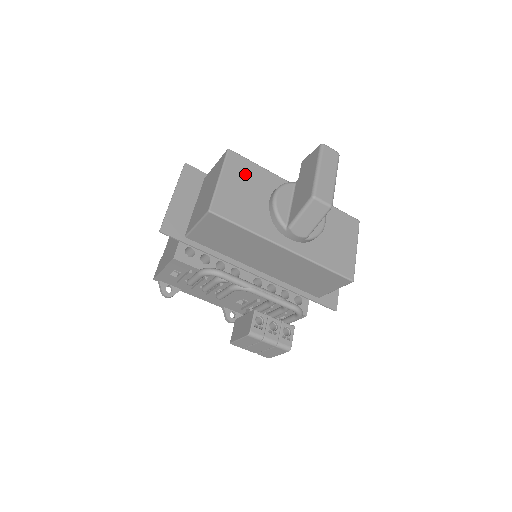
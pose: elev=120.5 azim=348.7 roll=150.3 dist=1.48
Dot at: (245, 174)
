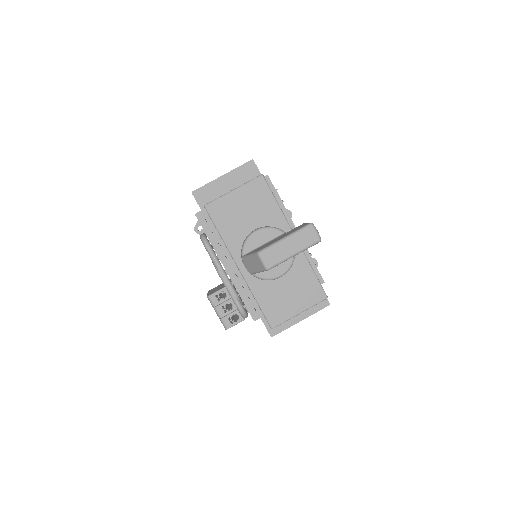
Dot at: (257, 200)
